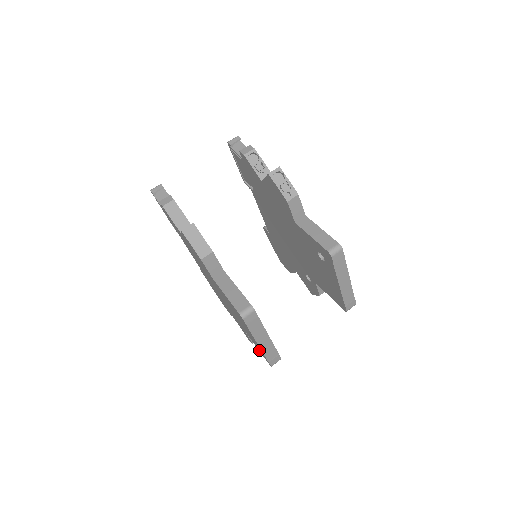
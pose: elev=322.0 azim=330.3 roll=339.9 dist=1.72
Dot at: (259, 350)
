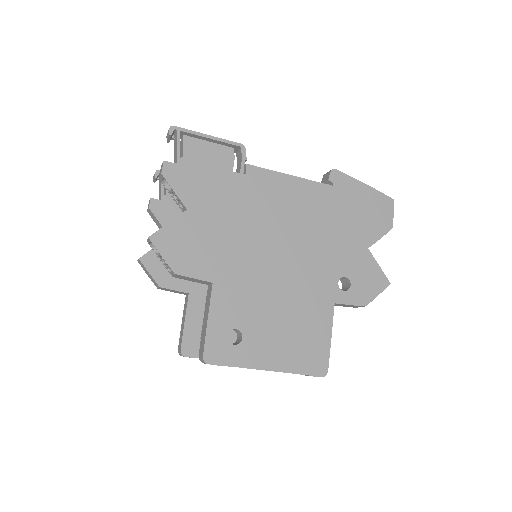
Dot at: occluded
